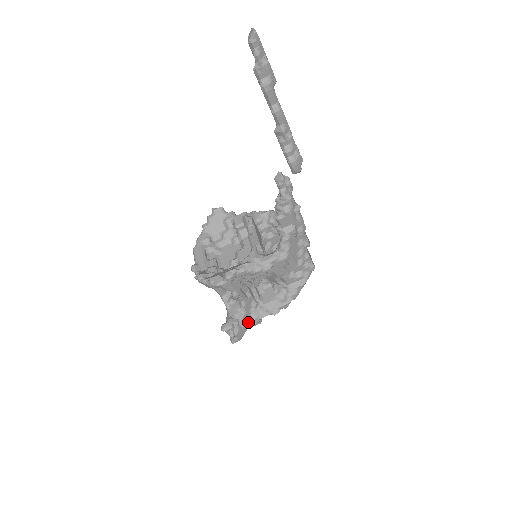
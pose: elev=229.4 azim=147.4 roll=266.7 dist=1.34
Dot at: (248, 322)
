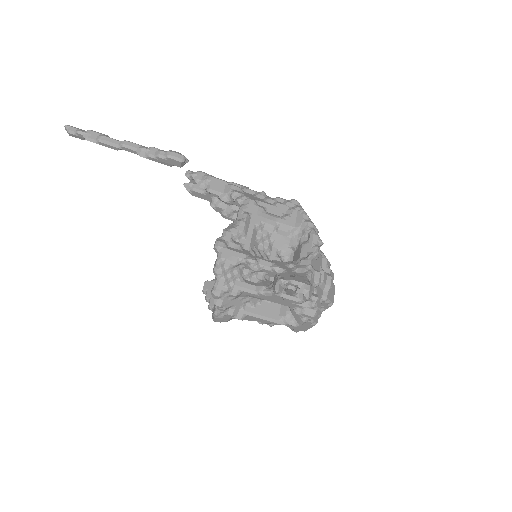
Dot at: occluded
